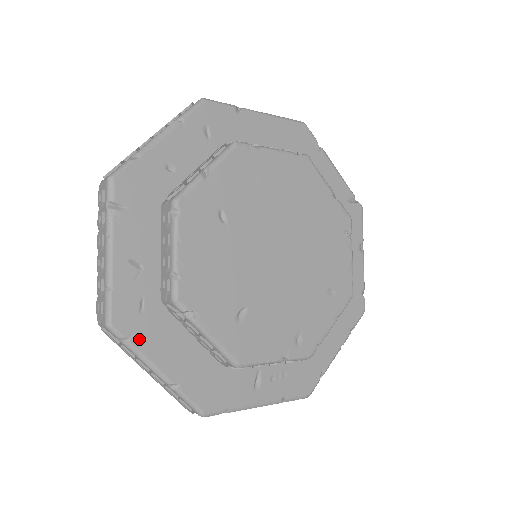
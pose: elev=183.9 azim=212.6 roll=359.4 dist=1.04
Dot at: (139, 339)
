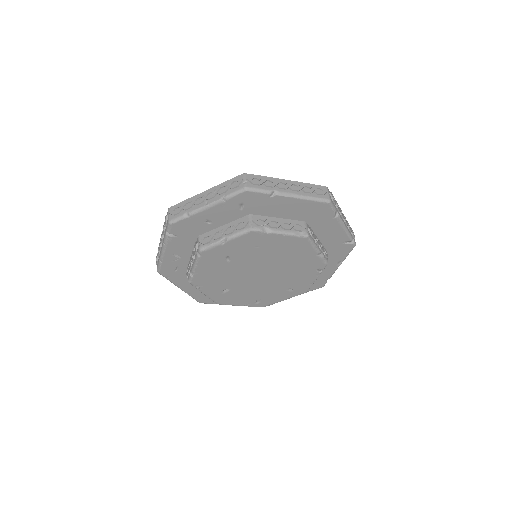
Dot at: (172, 279)
